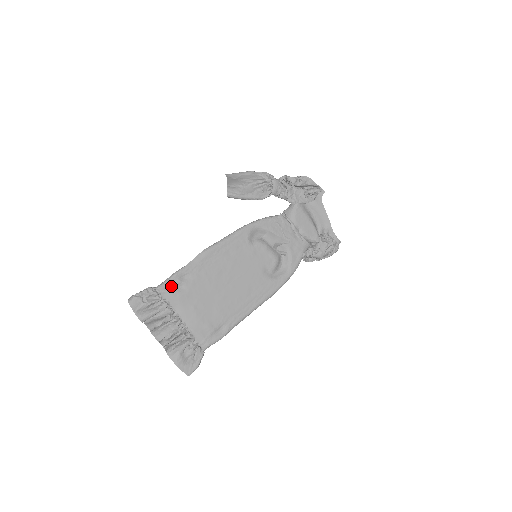
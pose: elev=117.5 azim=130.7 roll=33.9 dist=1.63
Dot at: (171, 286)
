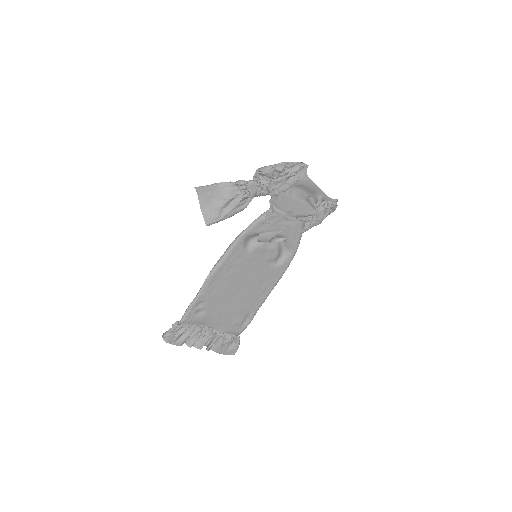
Dot at: (192, 316)
